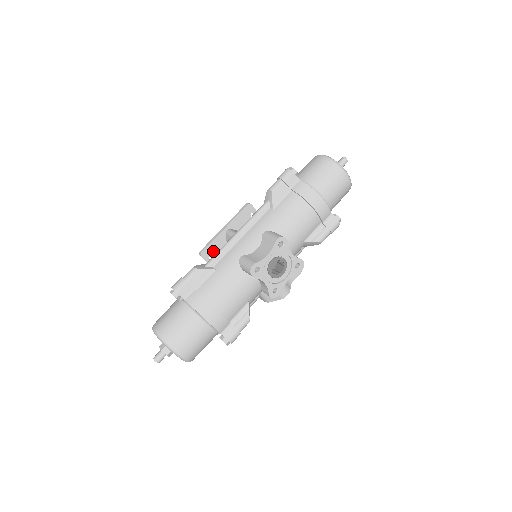
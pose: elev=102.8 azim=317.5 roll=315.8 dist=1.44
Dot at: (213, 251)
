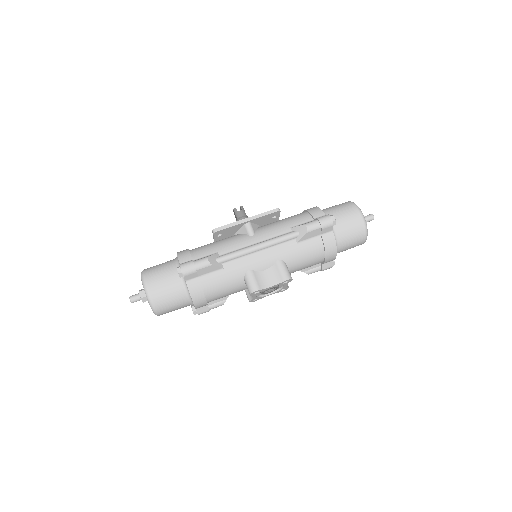
Dot at: (225, 232)
